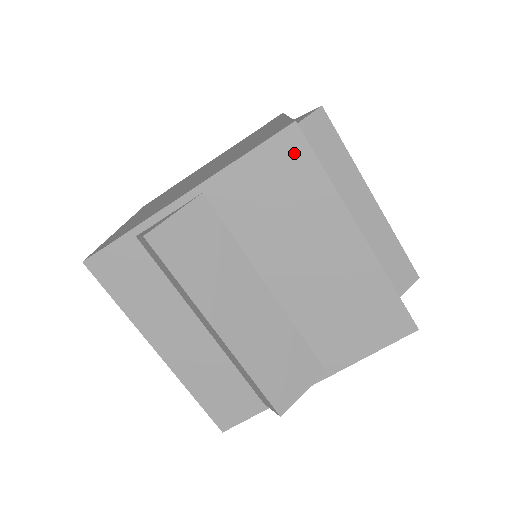
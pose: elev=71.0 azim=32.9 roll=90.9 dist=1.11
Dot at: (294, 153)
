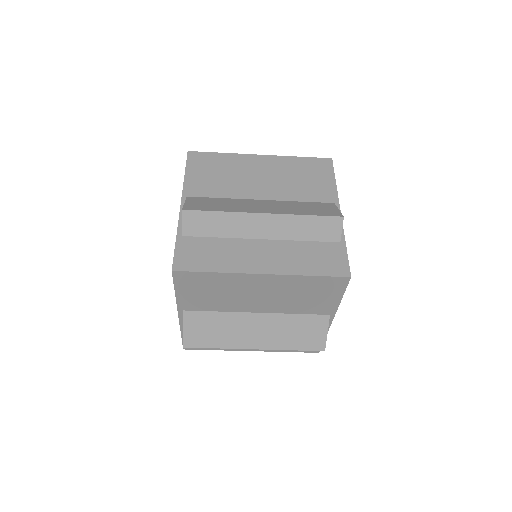
Dot at: (189, 278)
